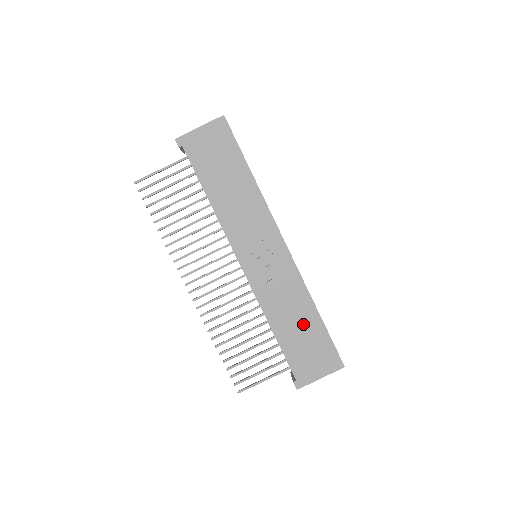
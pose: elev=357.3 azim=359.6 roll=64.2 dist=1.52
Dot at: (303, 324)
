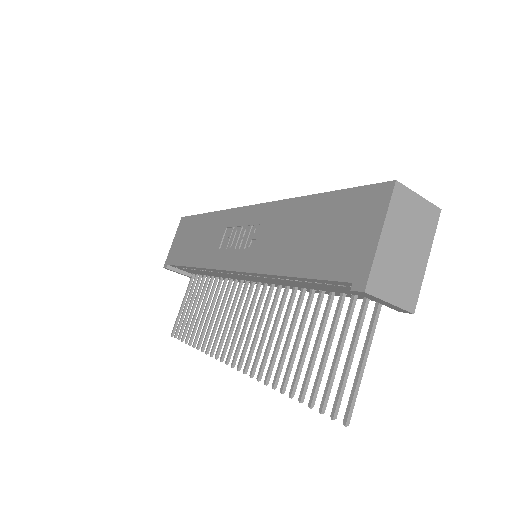
Dot at: (308, 225)
